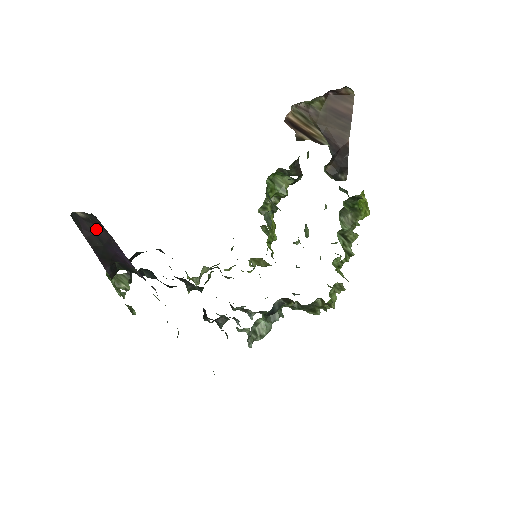
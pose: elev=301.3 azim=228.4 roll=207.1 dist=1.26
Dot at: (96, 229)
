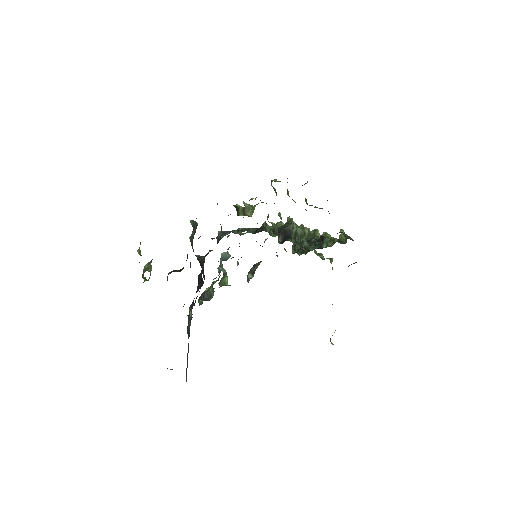
Dot at: occluded
